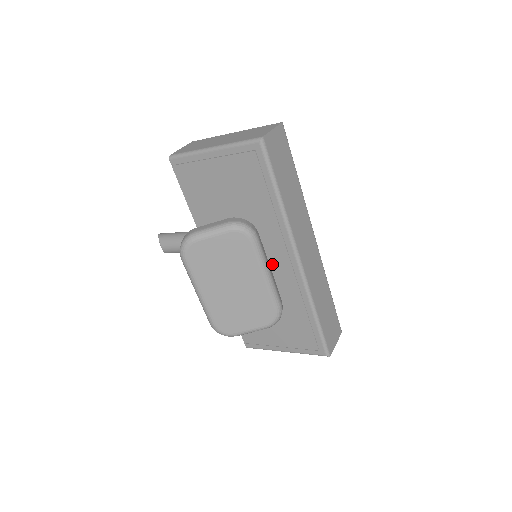
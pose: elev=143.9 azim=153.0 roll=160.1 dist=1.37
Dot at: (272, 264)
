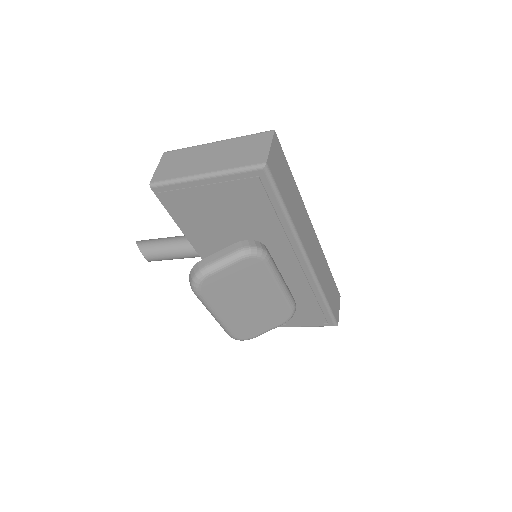
Dot at: (279, 267)
